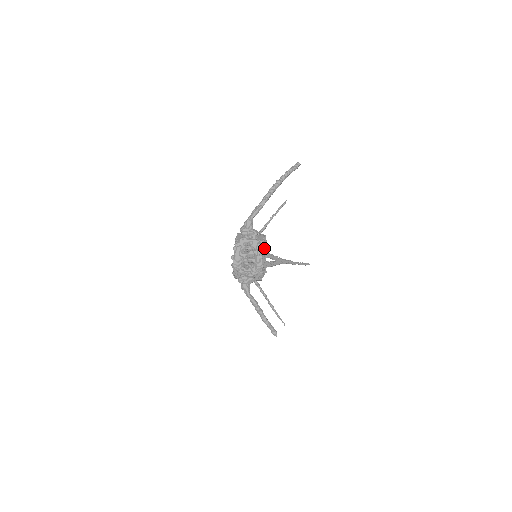
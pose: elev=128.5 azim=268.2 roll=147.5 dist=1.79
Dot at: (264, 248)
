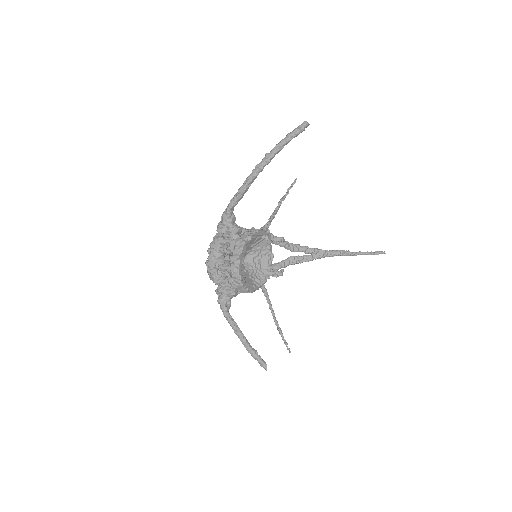
Dot at: (267, 245)
